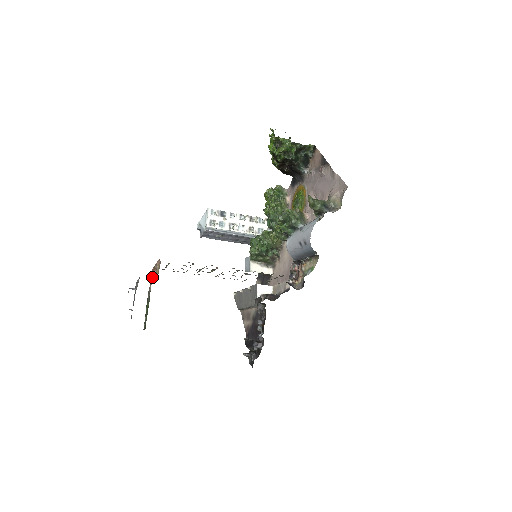
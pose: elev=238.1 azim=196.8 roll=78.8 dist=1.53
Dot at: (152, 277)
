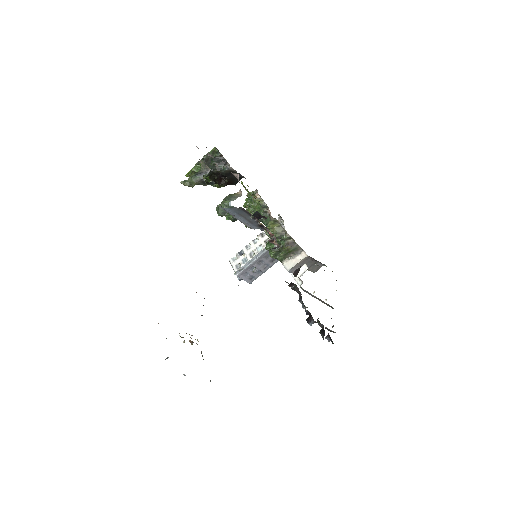
Dot at: occluded
